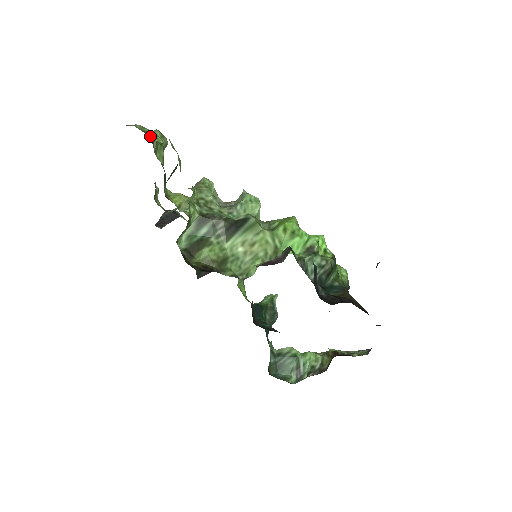
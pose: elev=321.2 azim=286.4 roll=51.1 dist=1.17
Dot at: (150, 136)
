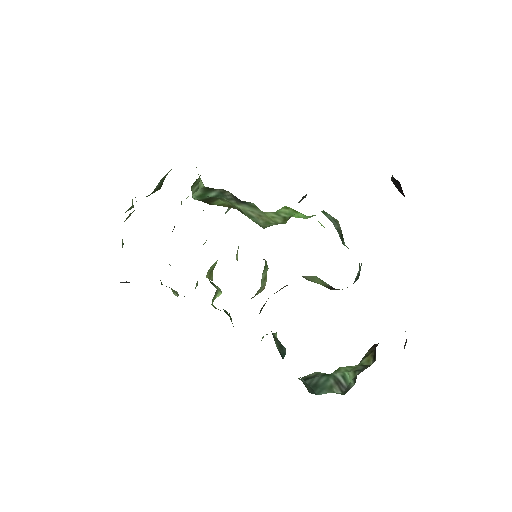
Dot at: occluded
